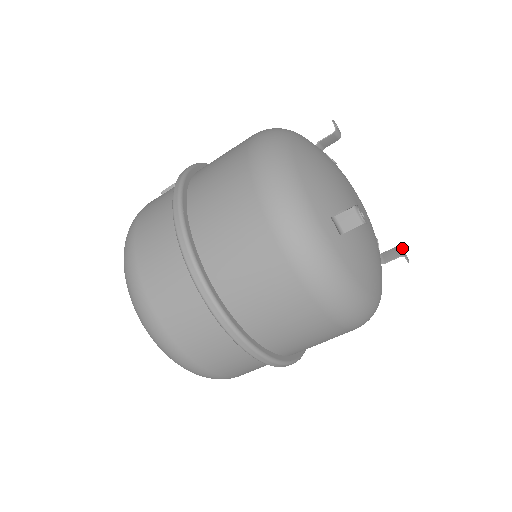
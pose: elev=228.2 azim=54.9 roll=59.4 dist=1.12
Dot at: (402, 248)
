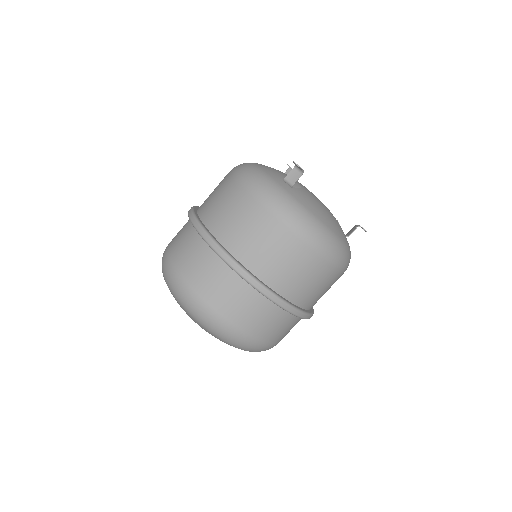
Dot at: occluded
